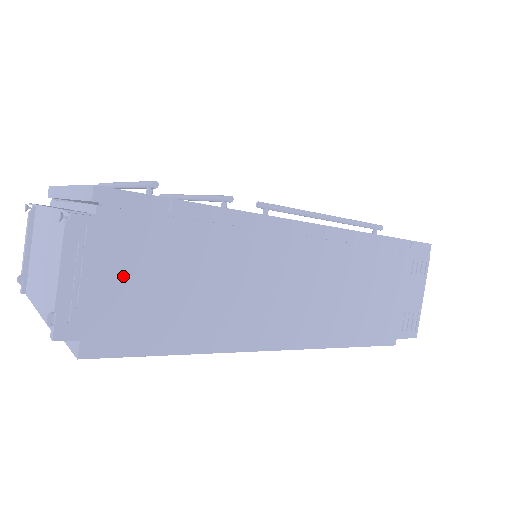
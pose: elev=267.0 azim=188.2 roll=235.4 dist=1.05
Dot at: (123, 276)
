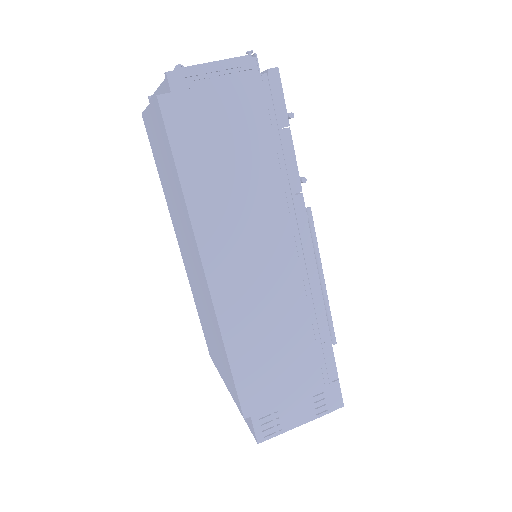
Dot at: (226, 109)
